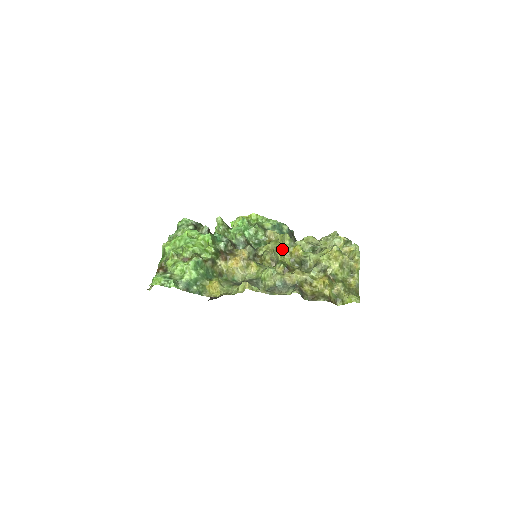
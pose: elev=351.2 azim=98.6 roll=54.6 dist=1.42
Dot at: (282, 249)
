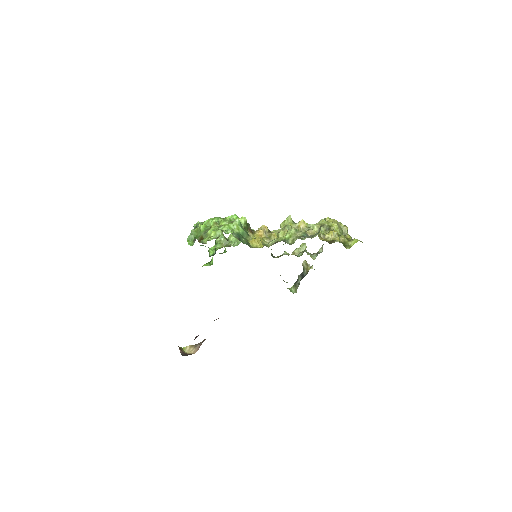
Dot at: occluded
